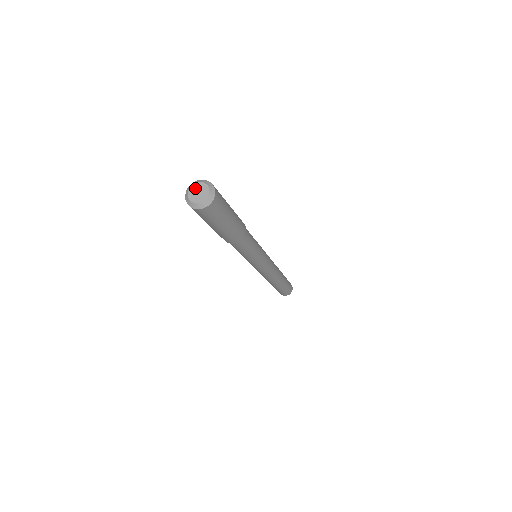
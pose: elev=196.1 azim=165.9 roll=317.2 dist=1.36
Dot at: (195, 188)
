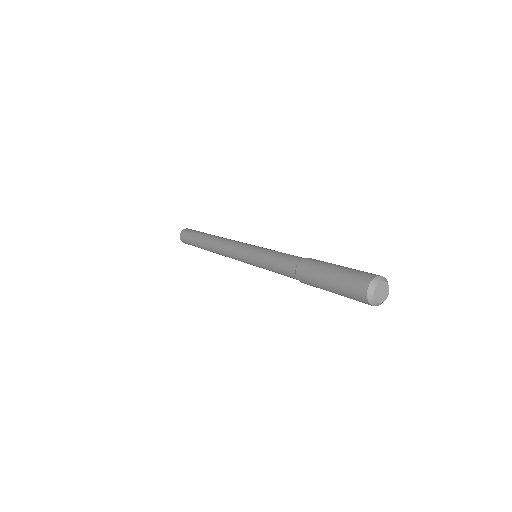
Dot at: (380, 287)
